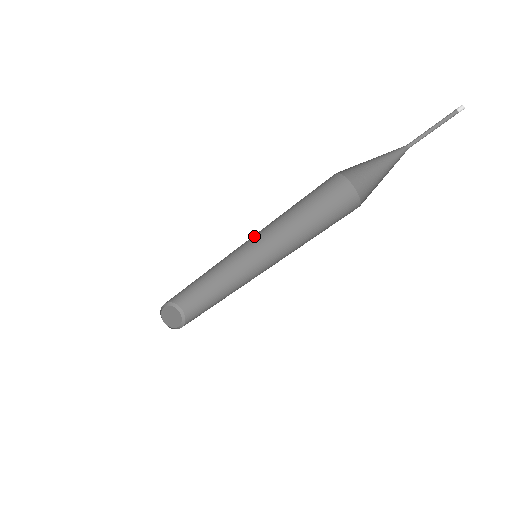
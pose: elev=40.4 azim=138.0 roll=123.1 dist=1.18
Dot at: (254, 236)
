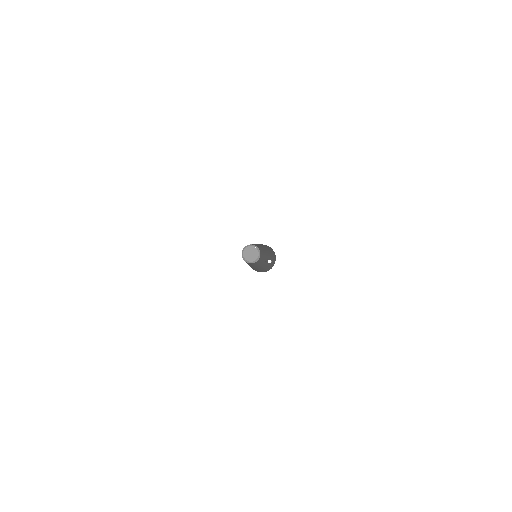
Dot at: occluded
